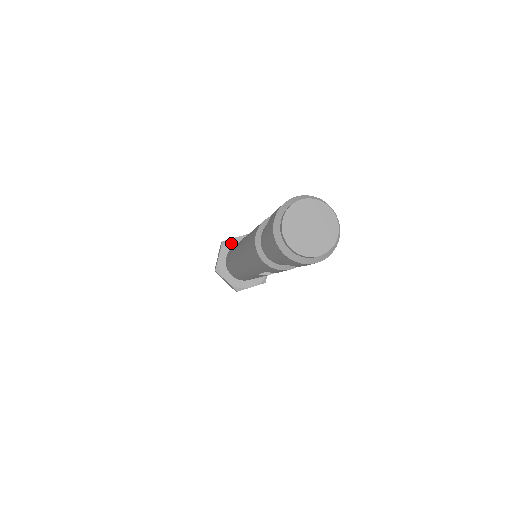
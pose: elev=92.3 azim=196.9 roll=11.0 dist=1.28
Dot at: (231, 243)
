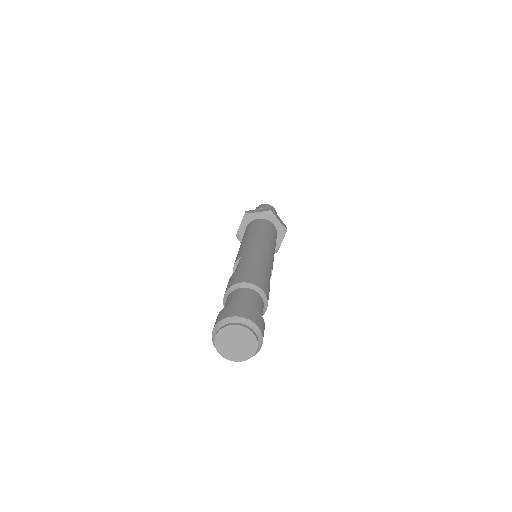
Dot at: (241, 232)
